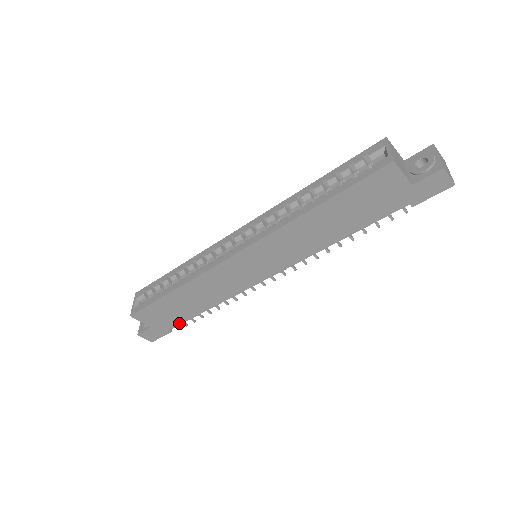
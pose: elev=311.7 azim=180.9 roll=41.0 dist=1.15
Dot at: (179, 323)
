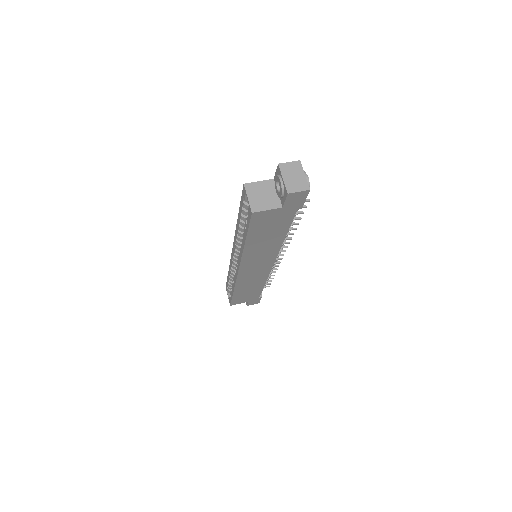
Dot at: (259, 294)
